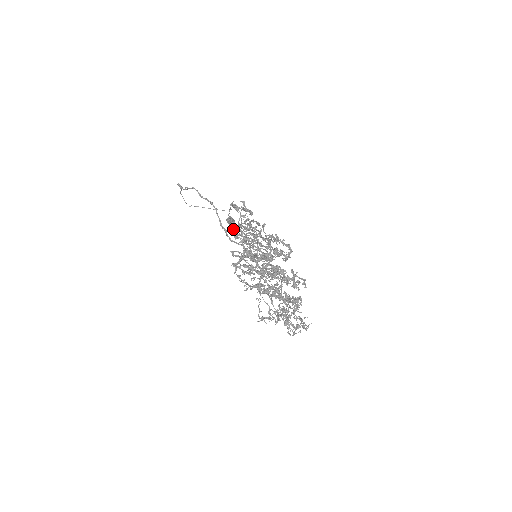
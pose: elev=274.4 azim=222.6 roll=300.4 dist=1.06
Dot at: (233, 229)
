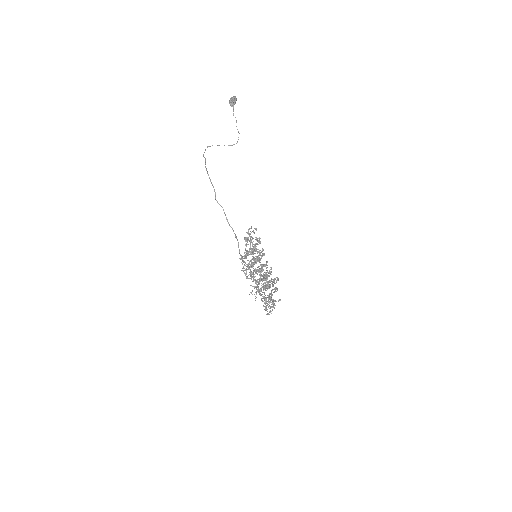
Dot at: (245, 240)
